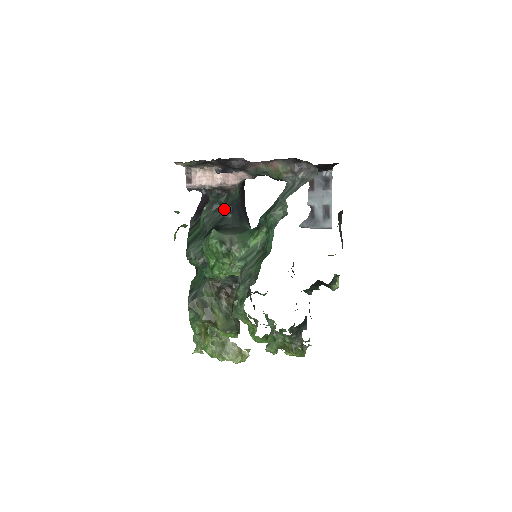
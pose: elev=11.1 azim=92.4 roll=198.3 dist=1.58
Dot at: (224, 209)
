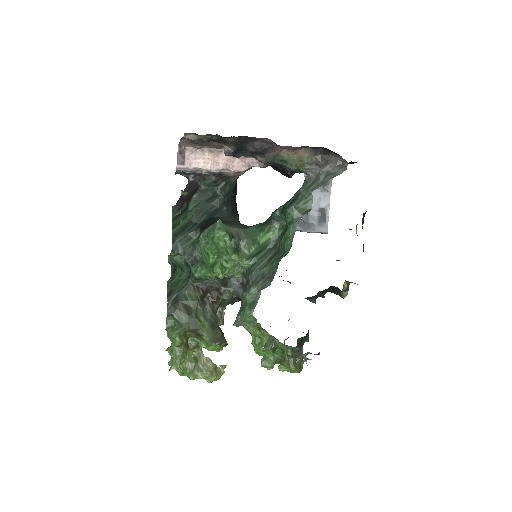
Dot at: (219, 200)
